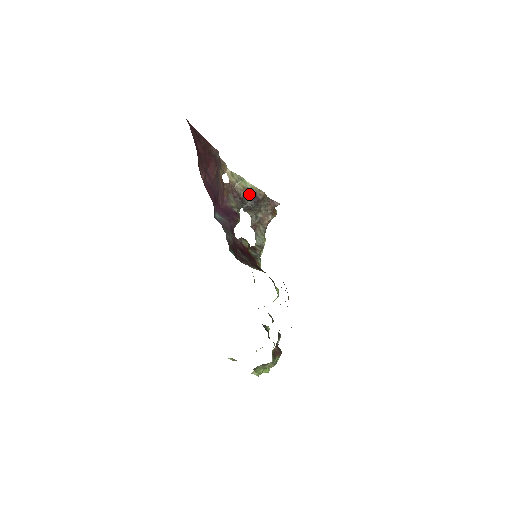
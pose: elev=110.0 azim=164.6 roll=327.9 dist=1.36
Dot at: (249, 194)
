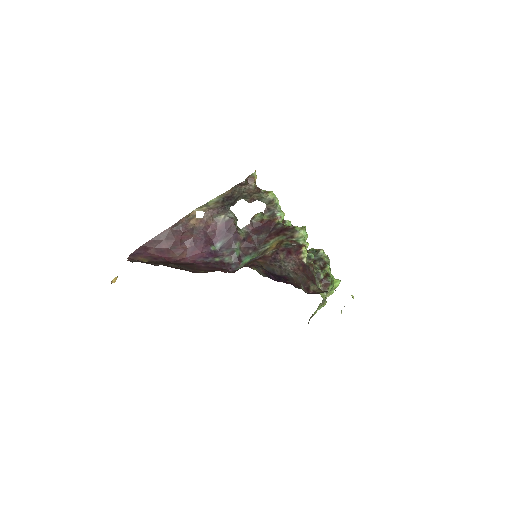
Dot at: (222, 201)
